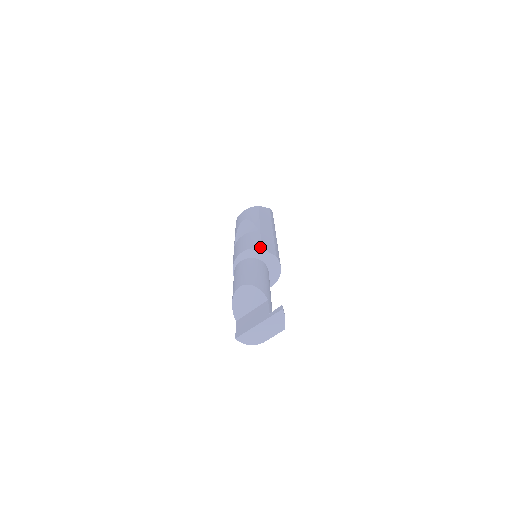
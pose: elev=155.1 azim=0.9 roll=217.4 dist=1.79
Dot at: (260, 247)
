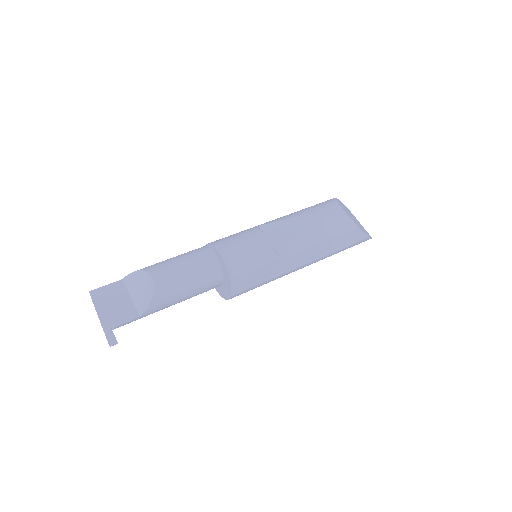
Dot at: (232, 277)
